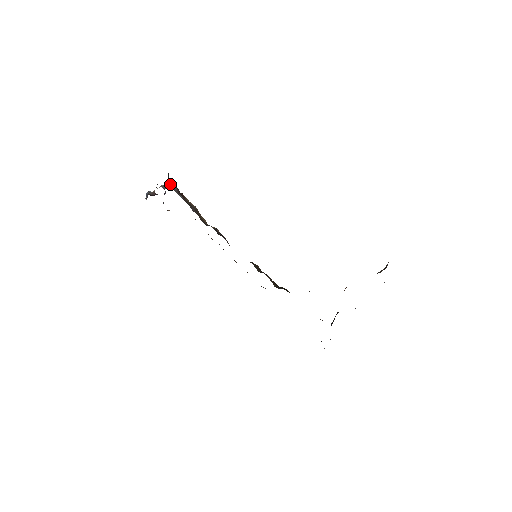
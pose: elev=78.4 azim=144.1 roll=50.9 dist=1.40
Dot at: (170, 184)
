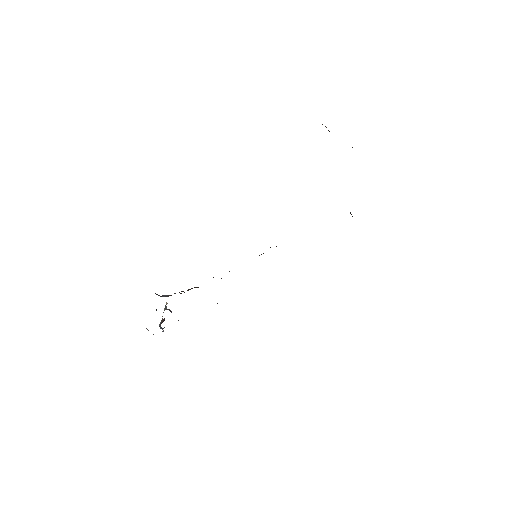
Dot at: occluded
